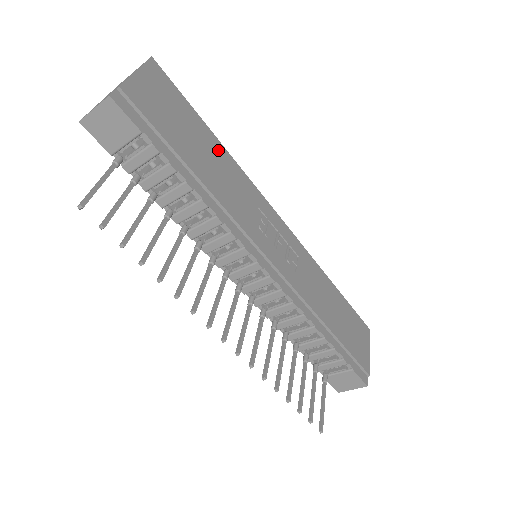
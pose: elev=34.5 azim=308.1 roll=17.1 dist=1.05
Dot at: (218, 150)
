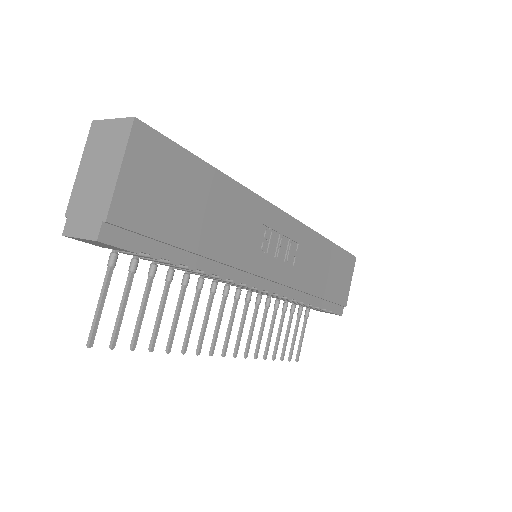
Dot at: (221, 189)
